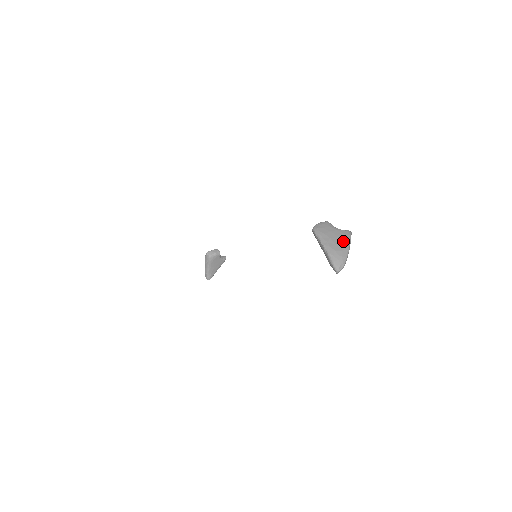
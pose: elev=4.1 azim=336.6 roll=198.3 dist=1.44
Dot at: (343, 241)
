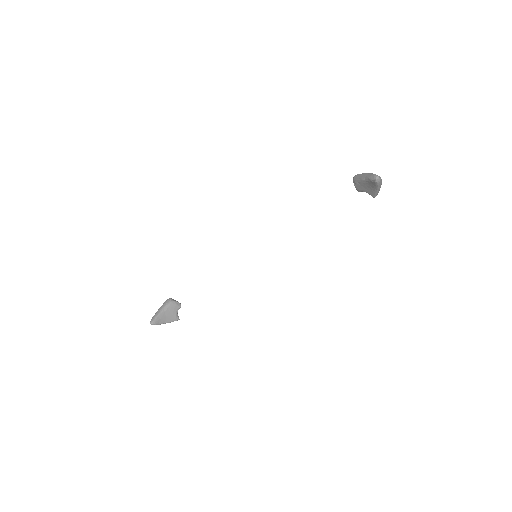
Dot at: occluded
